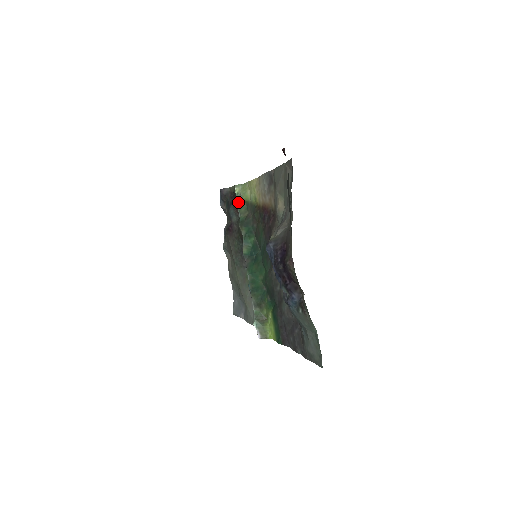
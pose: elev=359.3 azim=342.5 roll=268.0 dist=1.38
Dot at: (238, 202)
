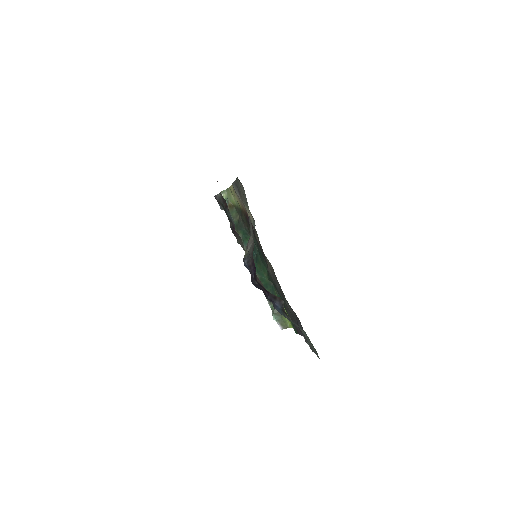
Dot at: (228, 208)
